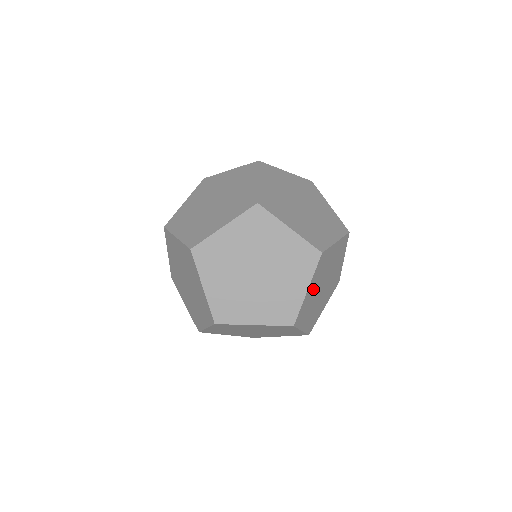
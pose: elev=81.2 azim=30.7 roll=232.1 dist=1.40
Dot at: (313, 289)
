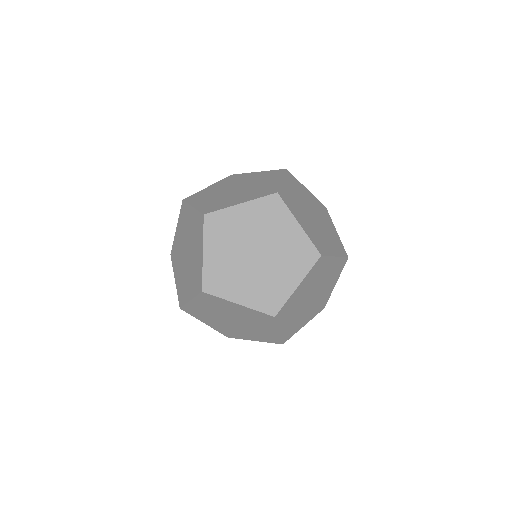
Dot at: (304, 222)
